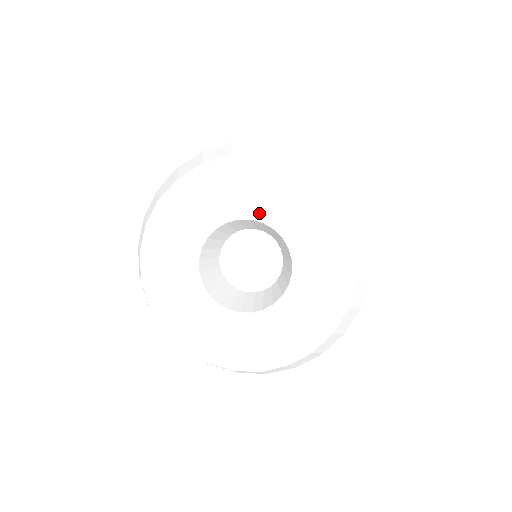
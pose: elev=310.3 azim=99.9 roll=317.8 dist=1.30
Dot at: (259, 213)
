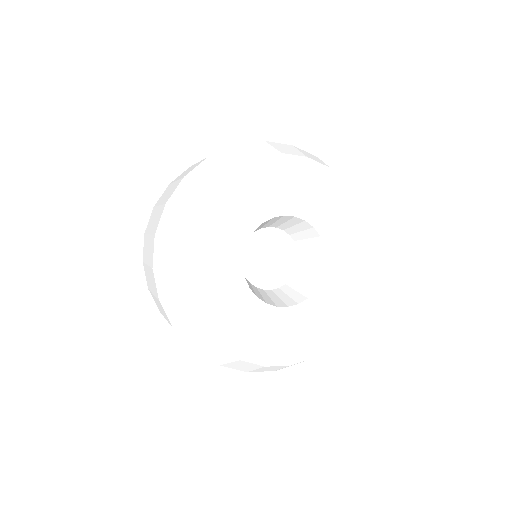
Dot at: (291, 208)
